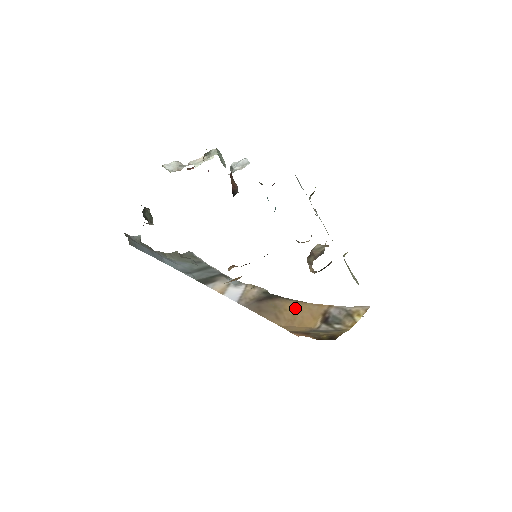
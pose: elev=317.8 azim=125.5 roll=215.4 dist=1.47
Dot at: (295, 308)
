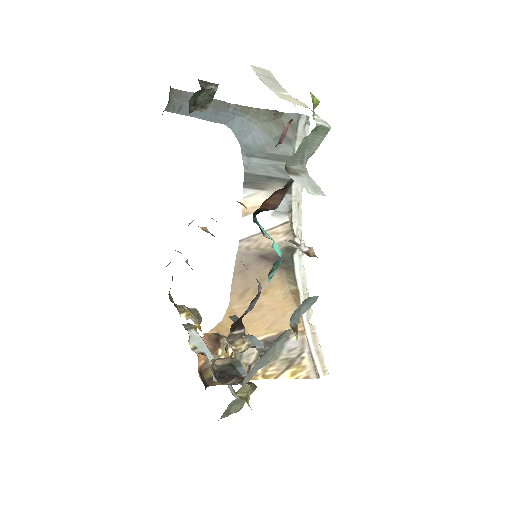
Dot at: (275, 299)
